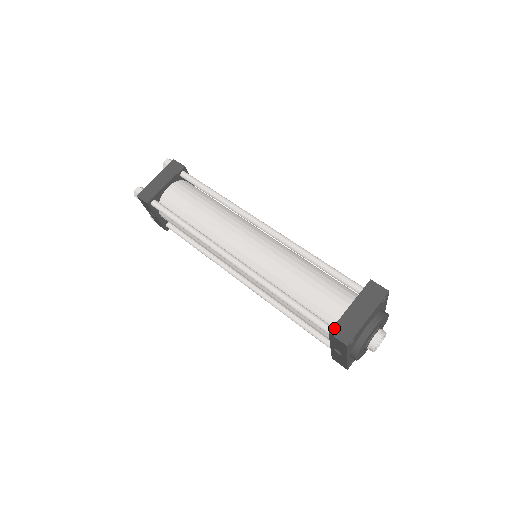
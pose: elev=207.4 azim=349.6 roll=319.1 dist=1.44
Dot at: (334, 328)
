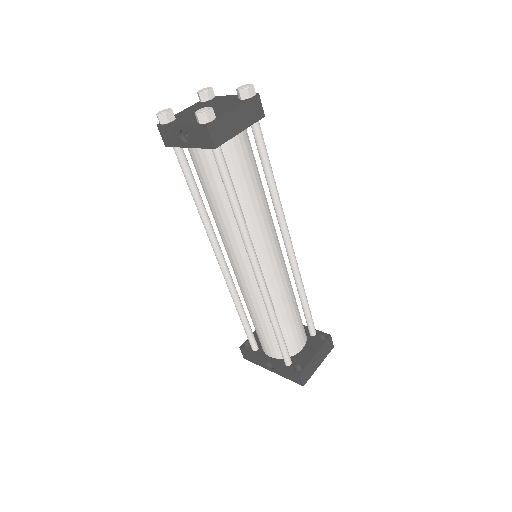
Dot at: (303, 371)
